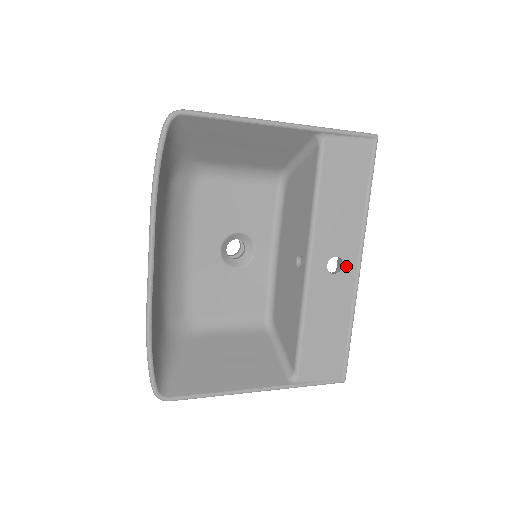
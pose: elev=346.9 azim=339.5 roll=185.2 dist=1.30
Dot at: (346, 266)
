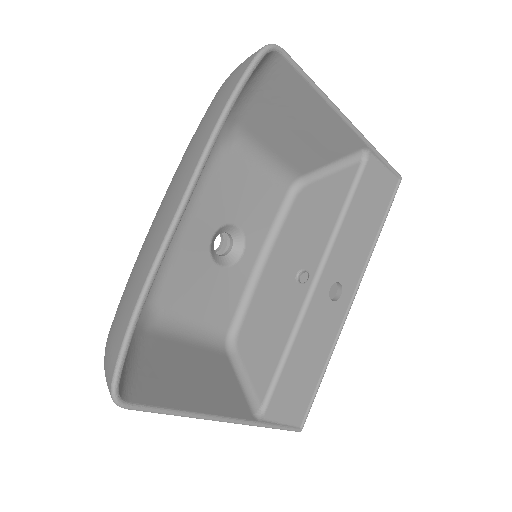
Dot at: (343, 297)
